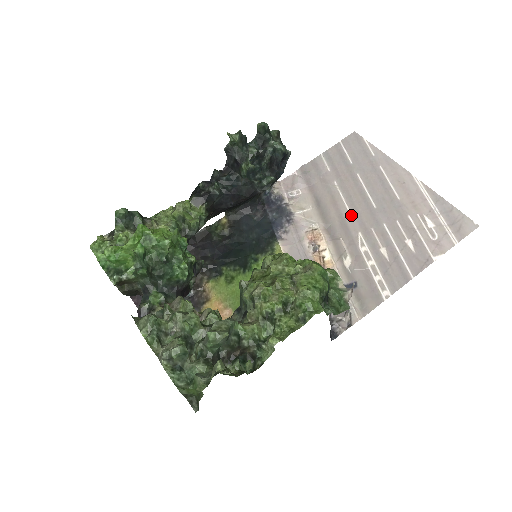
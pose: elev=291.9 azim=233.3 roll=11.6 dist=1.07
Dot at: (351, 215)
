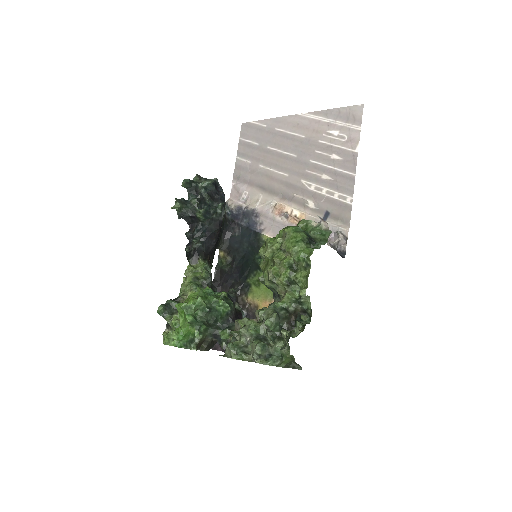
Dot at: (287, 175)
